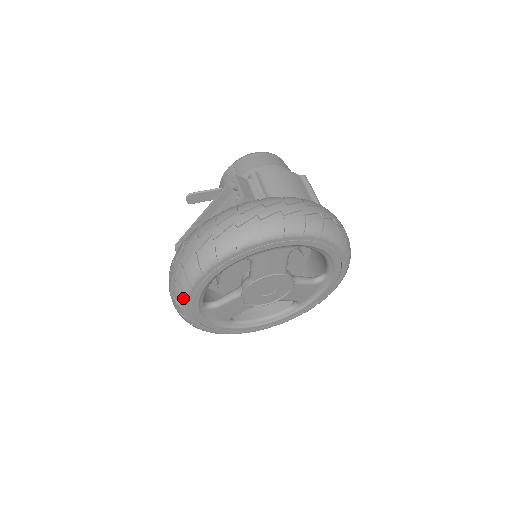
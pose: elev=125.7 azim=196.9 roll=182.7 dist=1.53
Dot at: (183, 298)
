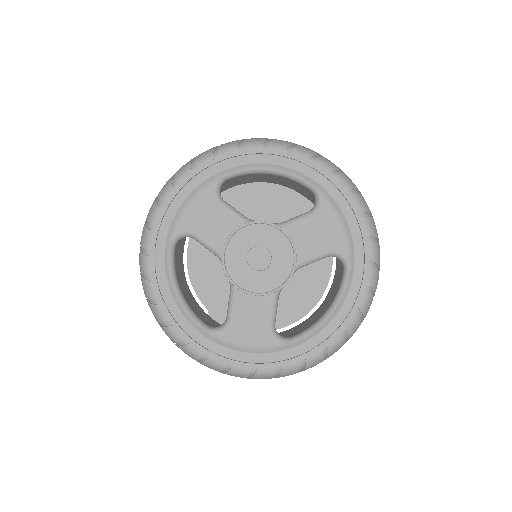
Dot at: (169, 330)
